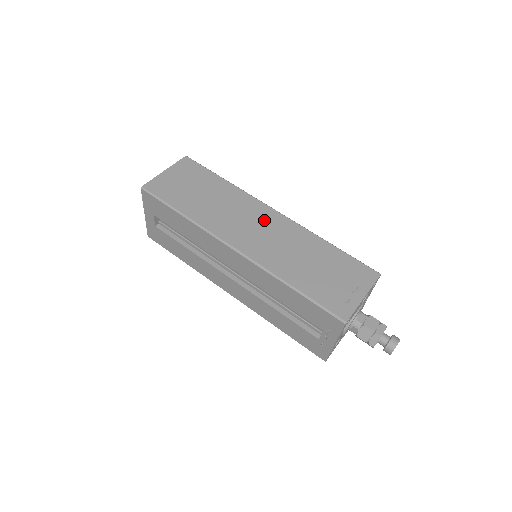
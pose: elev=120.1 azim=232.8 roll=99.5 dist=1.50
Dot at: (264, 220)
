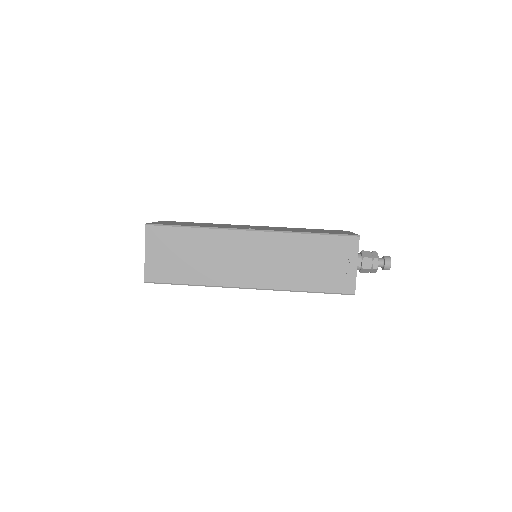
Dot at: (250, 248)
